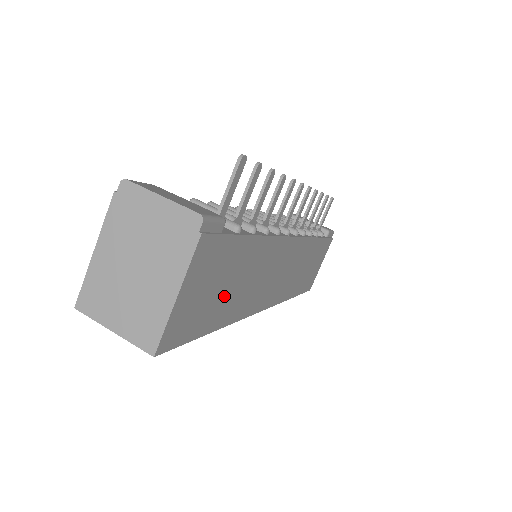
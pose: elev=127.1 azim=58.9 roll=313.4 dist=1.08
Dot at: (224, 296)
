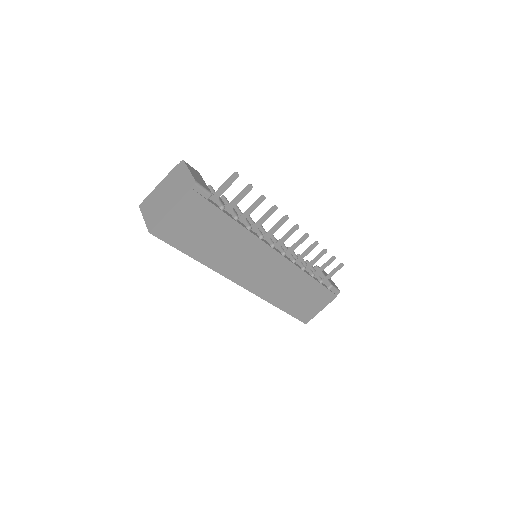
Dot at: (204, 241)
